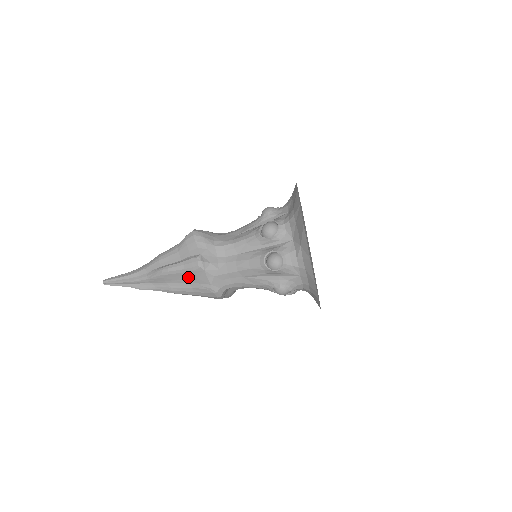
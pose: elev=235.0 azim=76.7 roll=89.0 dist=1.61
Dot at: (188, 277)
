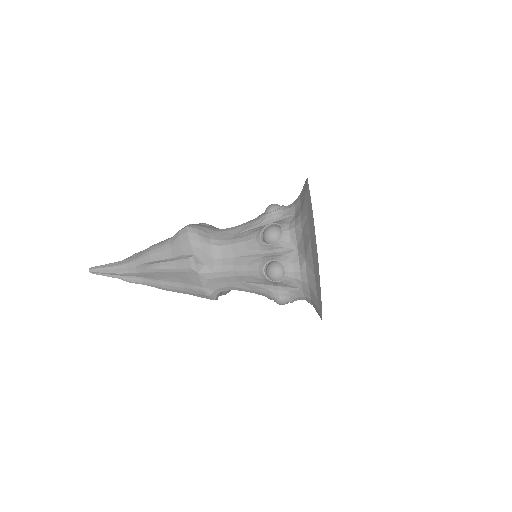
Dot at: (180, 277)
